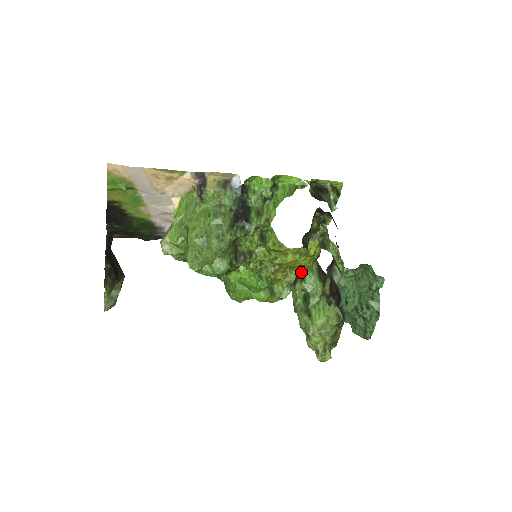
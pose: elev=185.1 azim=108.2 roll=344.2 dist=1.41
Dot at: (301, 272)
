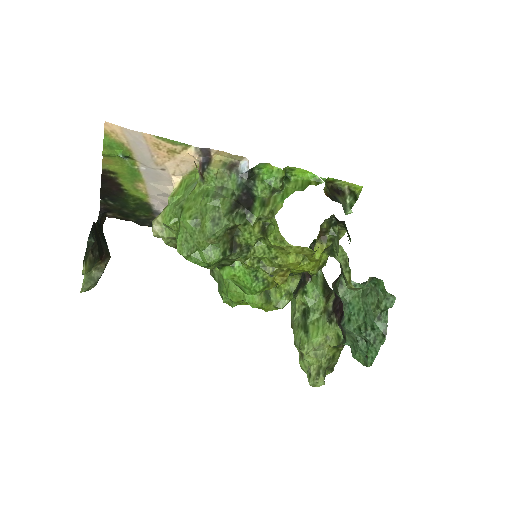
Dot at: (304, 283)
